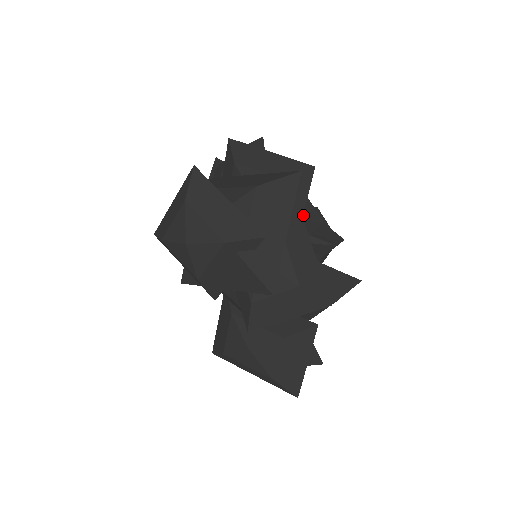
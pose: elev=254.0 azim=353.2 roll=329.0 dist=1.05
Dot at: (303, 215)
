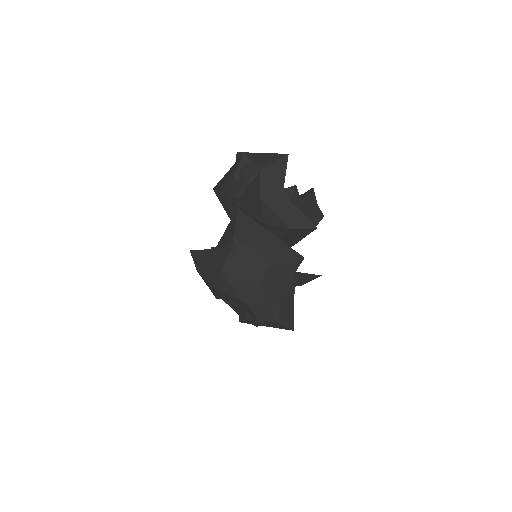
Dot at: occluded
